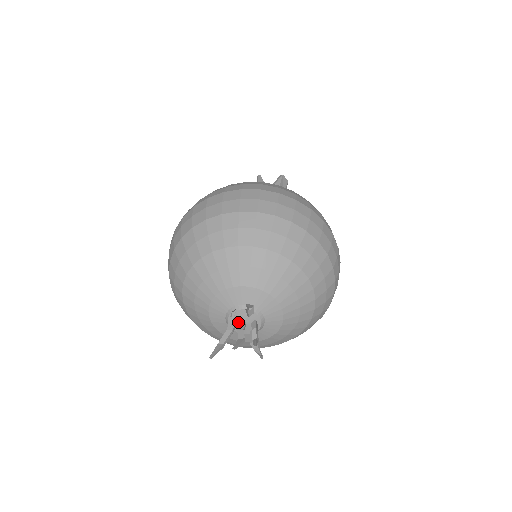
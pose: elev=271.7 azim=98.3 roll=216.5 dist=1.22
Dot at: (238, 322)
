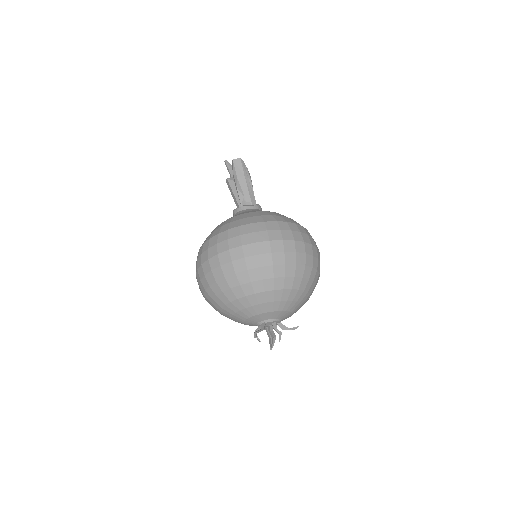
Dot at: (266, 326)
